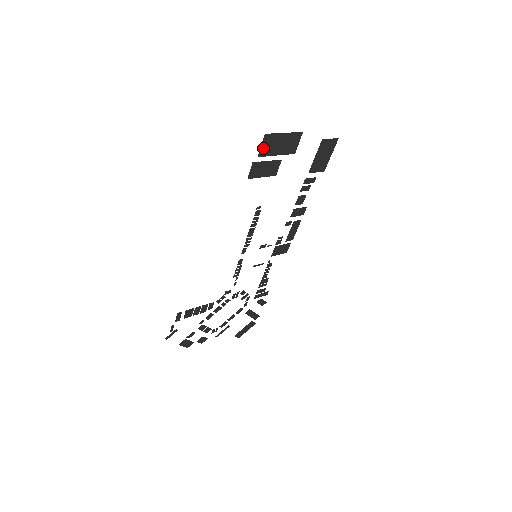
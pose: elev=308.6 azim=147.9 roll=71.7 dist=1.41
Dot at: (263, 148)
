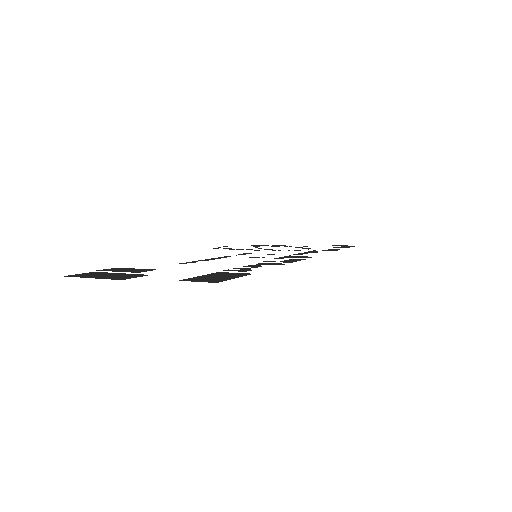
Dot at: (87, 273)
